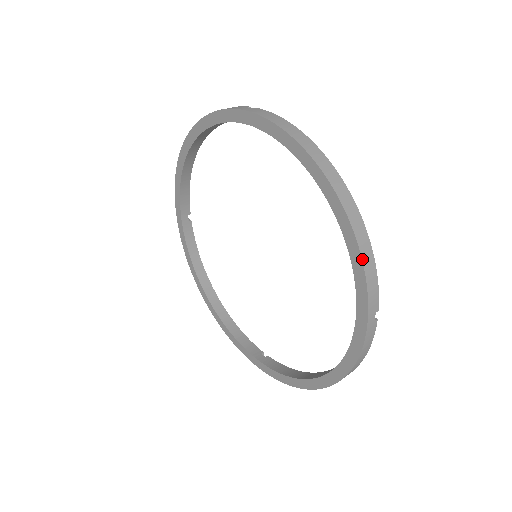
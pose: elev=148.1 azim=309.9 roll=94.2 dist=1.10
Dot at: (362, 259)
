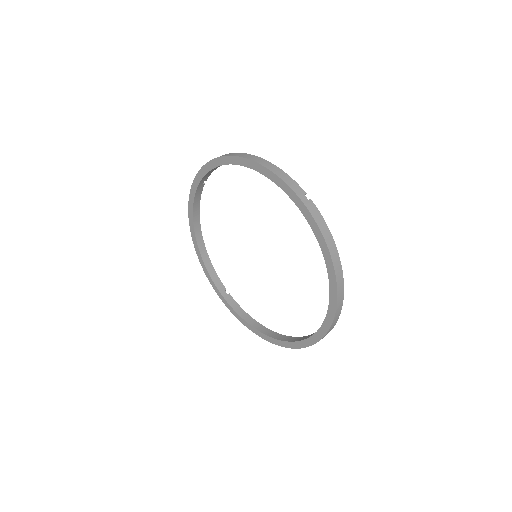
Dot at: (270, 170)
